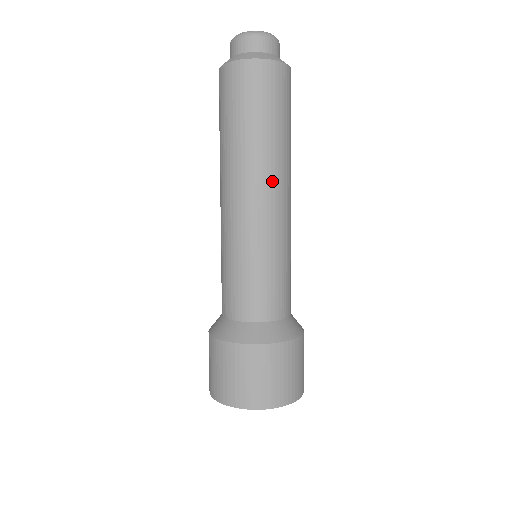
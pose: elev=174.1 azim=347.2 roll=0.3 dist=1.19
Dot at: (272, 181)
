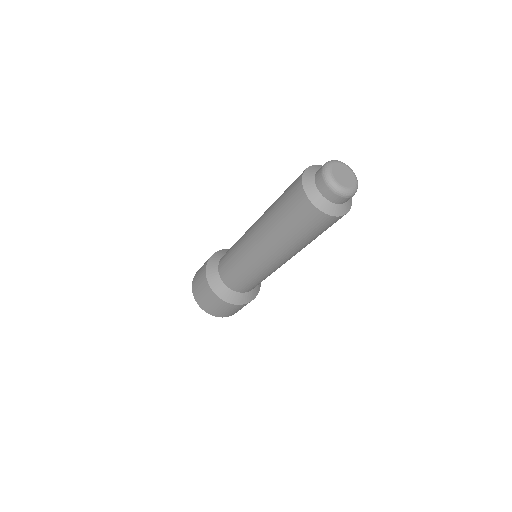
Dot at: (286, 257)
